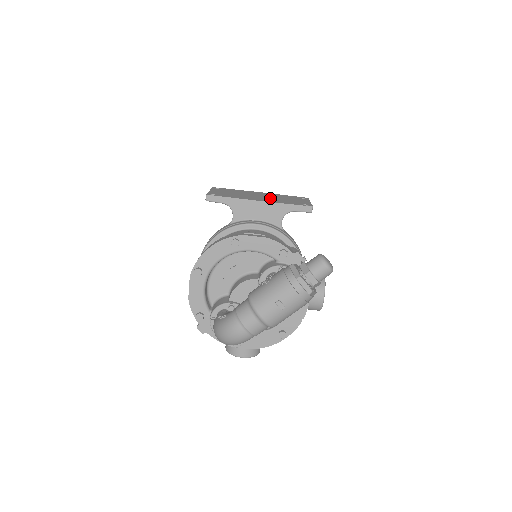
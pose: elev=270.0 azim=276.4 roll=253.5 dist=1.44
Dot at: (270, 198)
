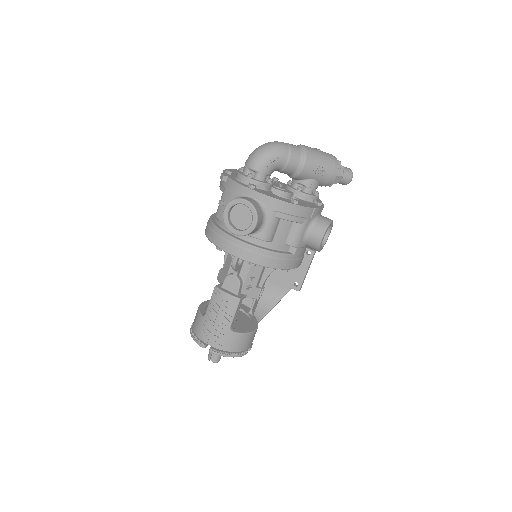
Dot at: occluded
